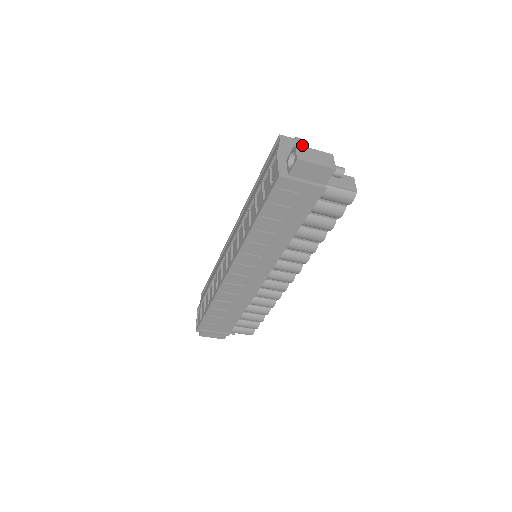
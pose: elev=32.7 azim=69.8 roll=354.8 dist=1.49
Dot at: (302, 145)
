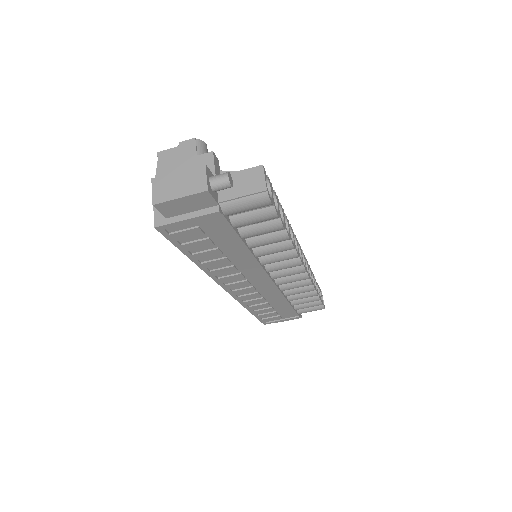
Dot at: (187, 152)
